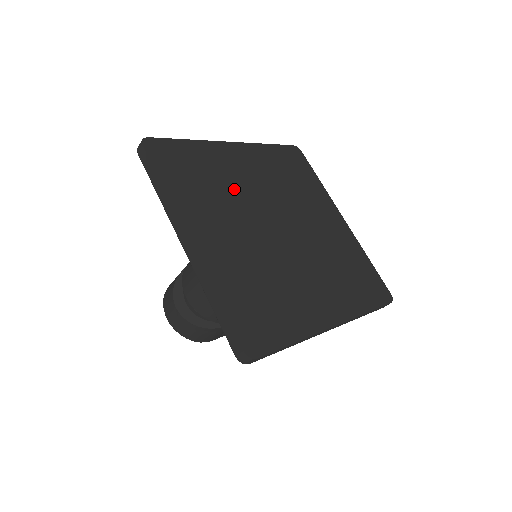
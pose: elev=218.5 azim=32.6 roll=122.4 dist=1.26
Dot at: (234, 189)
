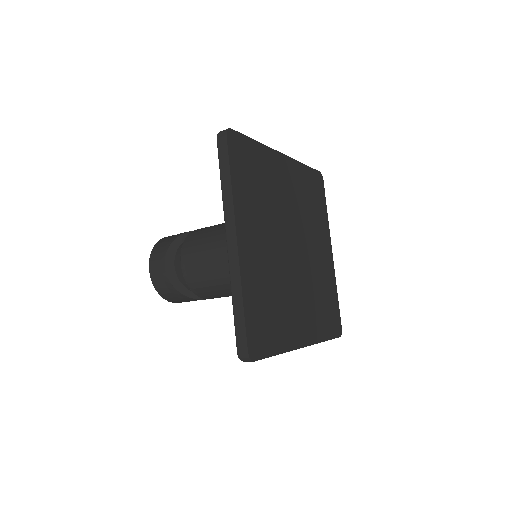
Dot at: (275, 202)
